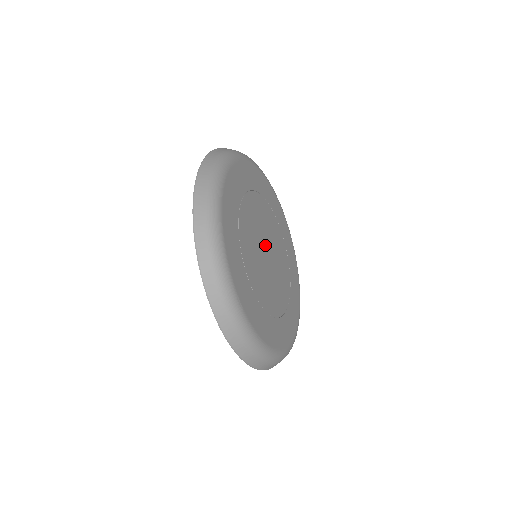
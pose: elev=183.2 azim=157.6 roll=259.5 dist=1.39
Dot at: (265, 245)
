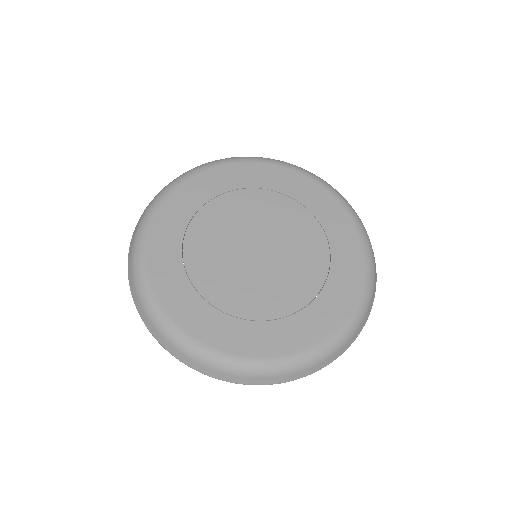
Dot at: (254, 241)
